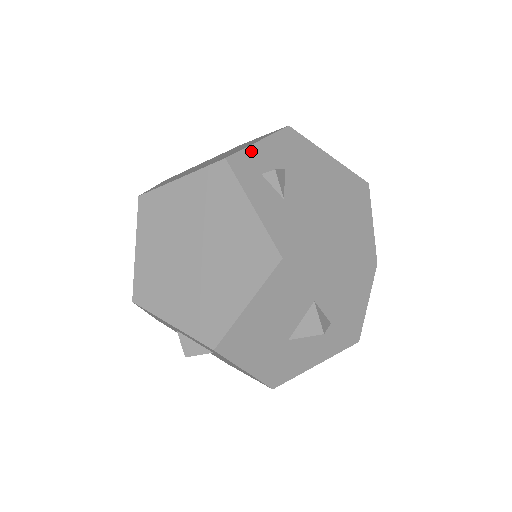
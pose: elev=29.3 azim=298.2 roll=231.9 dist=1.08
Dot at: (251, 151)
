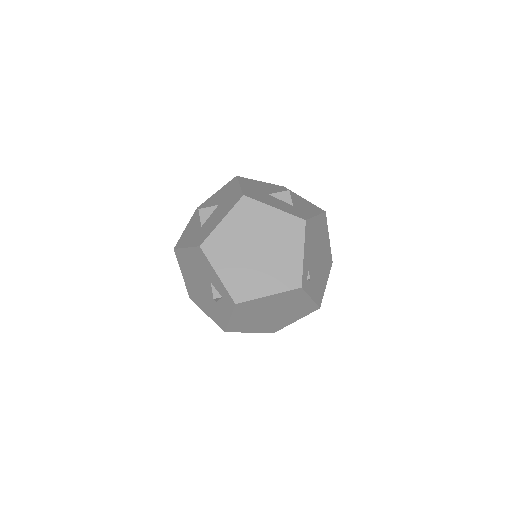
Dot at: occluded
